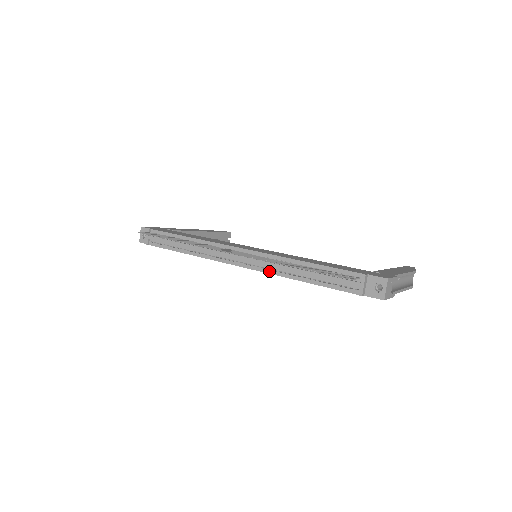
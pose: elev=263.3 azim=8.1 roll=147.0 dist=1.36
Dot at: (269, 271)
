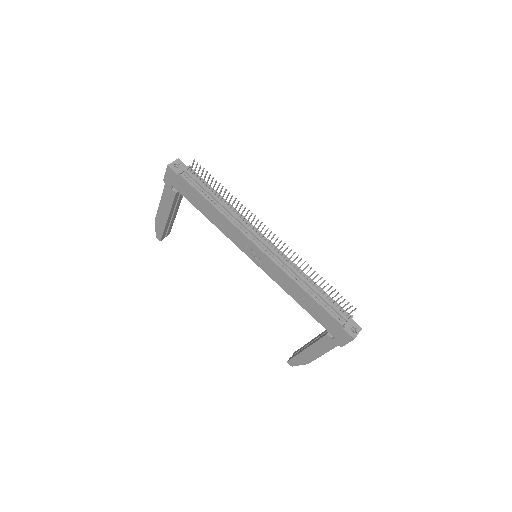
Dot at: (284, 269)
